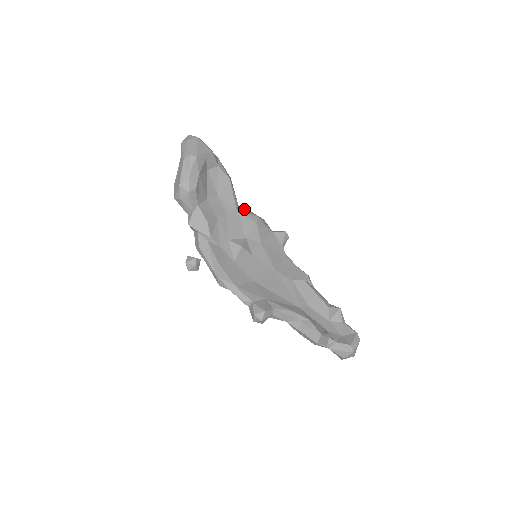
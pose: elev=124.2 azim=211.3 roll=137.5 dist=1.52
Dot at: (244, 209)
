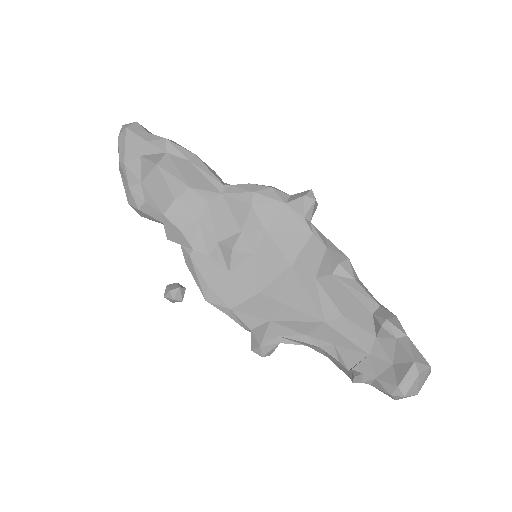
Dot at: (236, 185)
